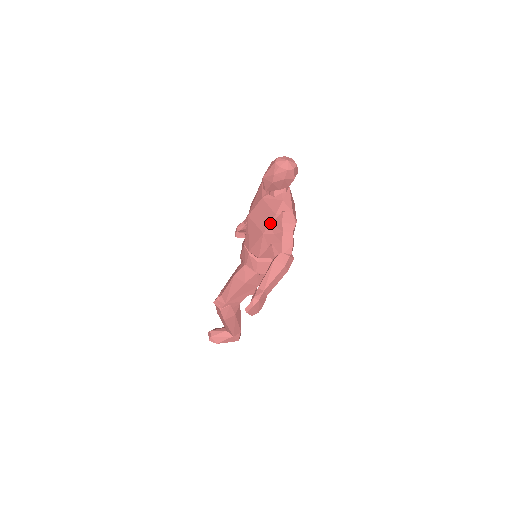
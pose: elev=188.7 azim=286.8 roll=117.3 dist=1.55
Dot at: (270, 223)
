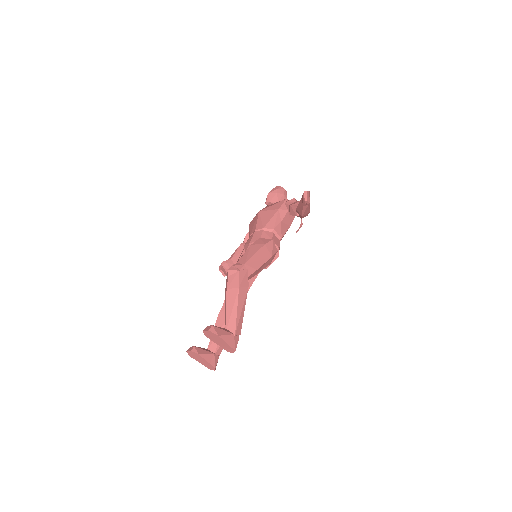
Dot at: (283, 203)
